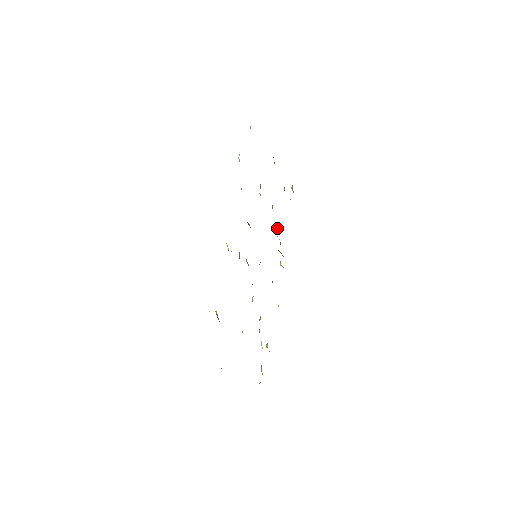
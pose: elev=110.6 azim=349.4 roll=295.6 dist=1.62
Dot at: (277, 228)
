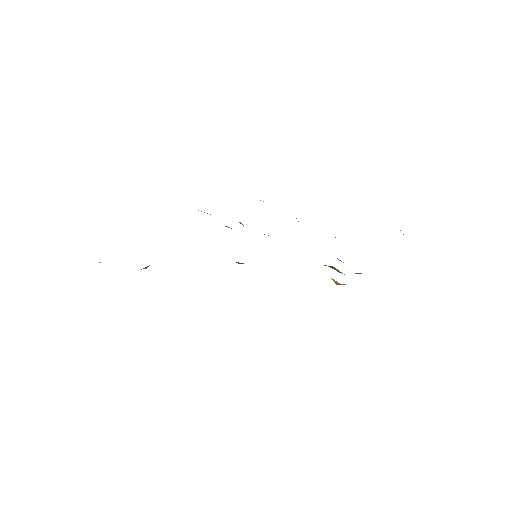
Dot at: occluded
